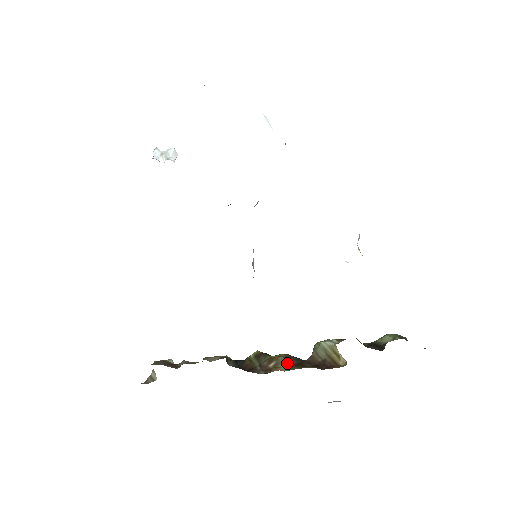
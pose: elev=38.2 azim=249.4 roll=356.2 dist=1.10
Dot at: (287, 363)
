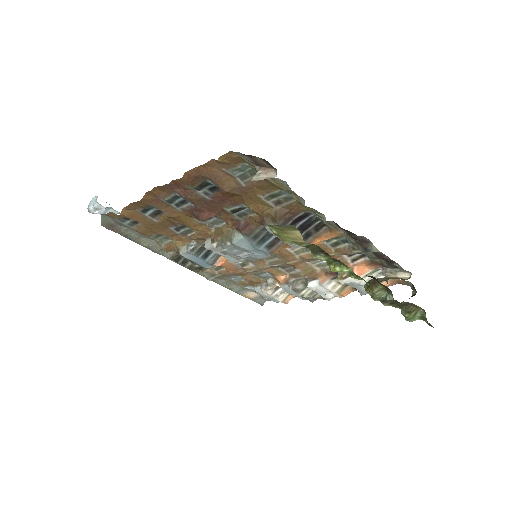
Dot at: occluded
